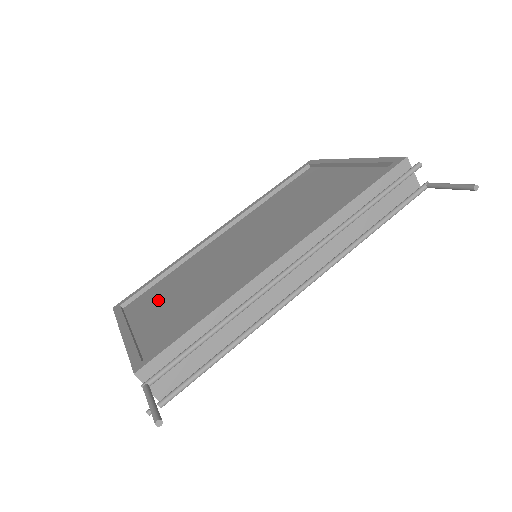
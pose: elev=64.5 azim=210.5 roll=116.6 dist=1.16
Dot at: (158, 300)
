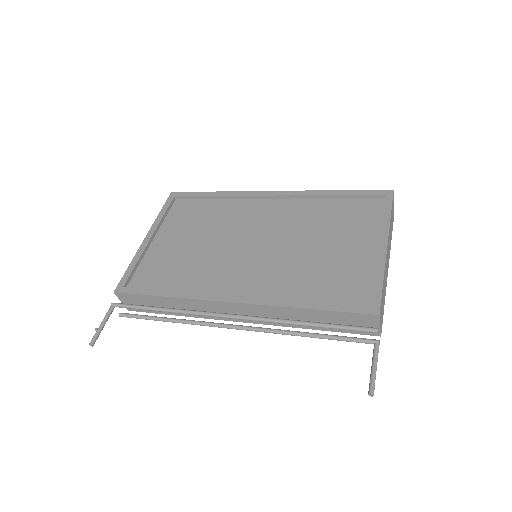
Dot at: (185, 225)
